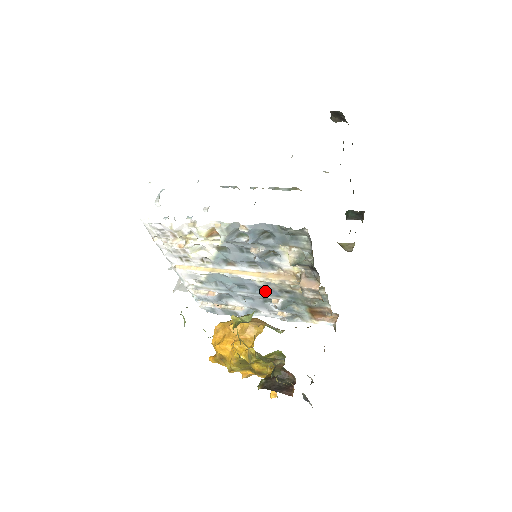
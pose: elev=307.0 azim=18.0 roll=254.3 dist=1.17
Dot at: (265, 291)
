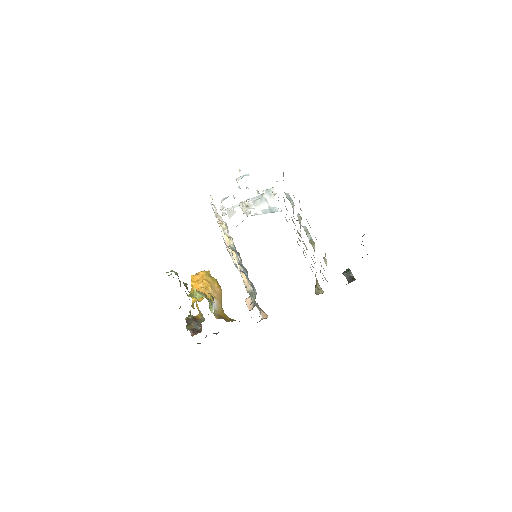
Dot at: occluded
